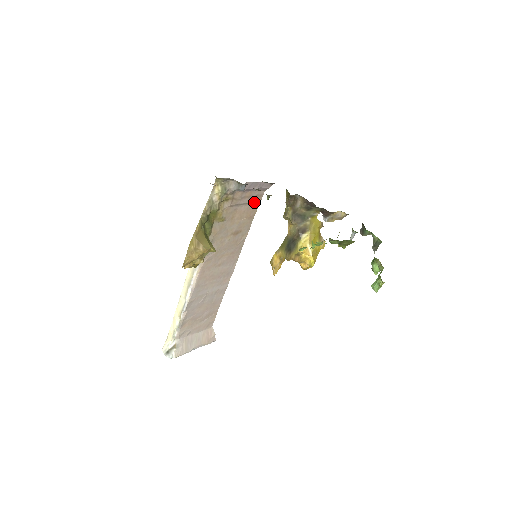
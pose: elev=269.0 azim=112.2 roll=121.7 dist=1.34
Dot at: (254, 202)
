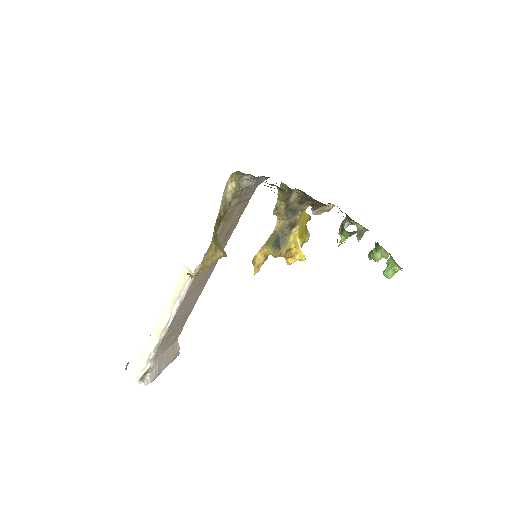
Dot at: (248, 198)
